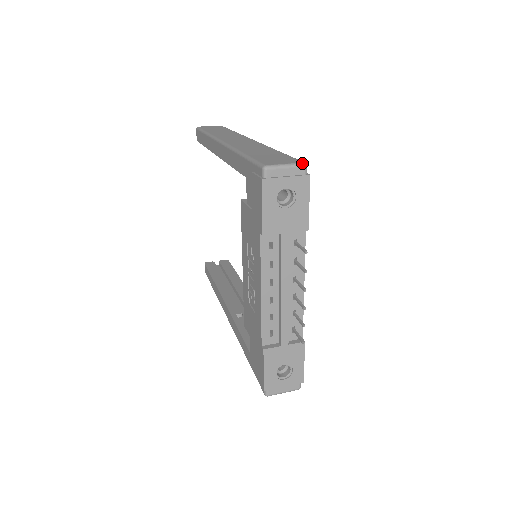
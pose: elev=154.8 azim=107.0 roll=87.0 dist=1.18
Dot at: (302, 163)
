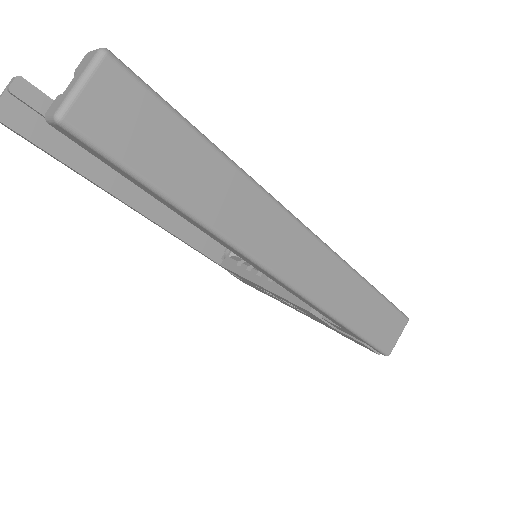
Dot at: occluded
